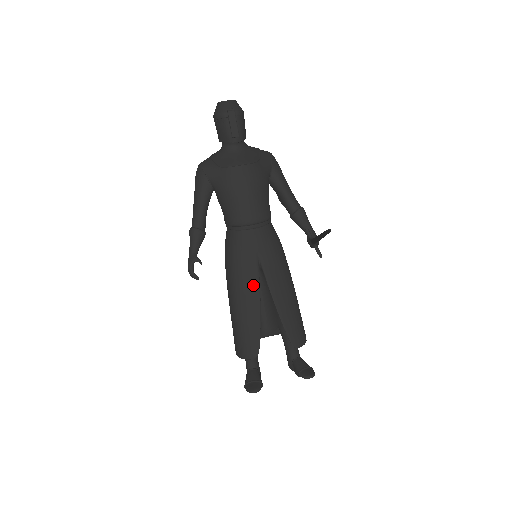
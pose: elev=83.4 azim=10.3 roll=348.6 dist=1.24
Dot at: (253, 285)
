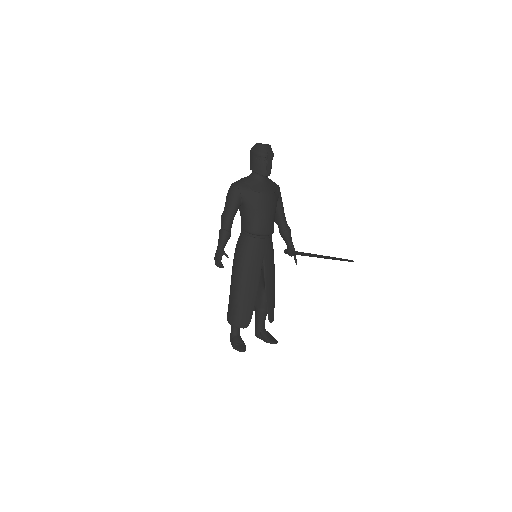
Dot at: (256, 277)
